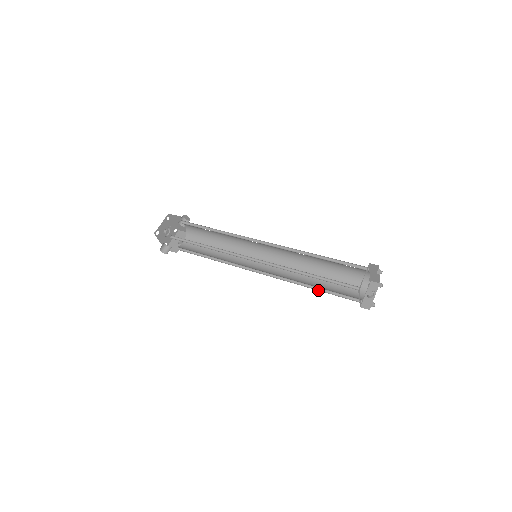
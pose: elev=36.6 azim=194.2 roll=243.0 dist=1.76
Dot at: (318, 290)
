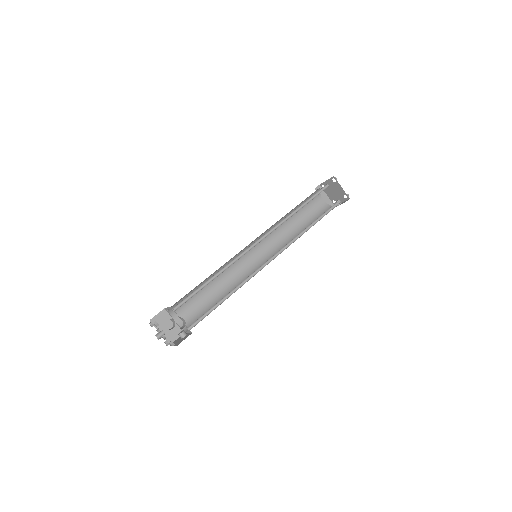
Dot at: (315, 223)
